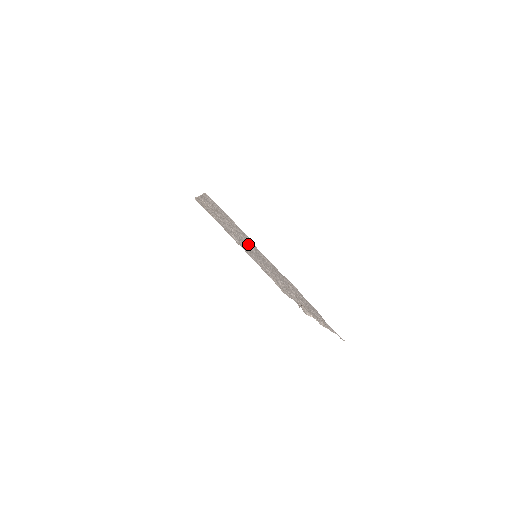
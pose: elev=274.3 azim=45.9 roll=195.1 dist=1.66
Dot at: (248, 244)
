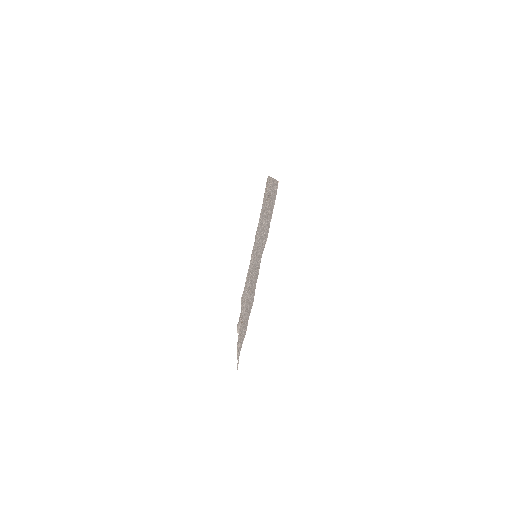
Dot at: occluded
